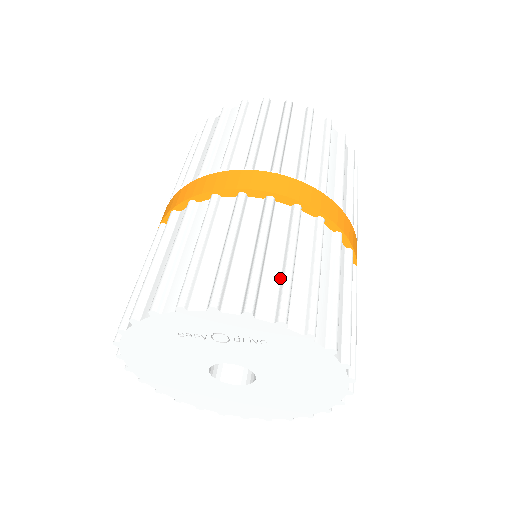
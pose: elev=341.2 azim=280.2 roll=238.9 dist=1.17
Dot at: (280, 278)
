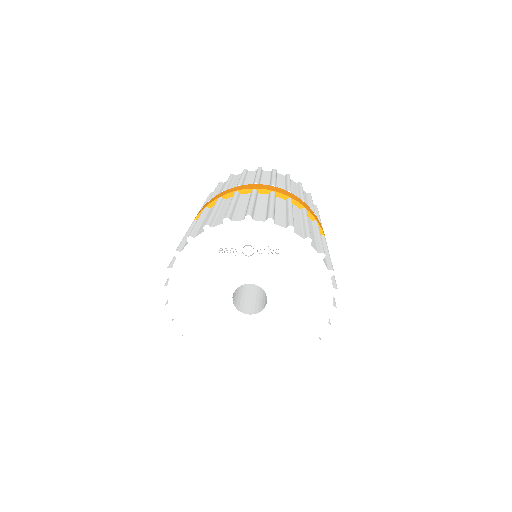
Dot at: (286, 217)
